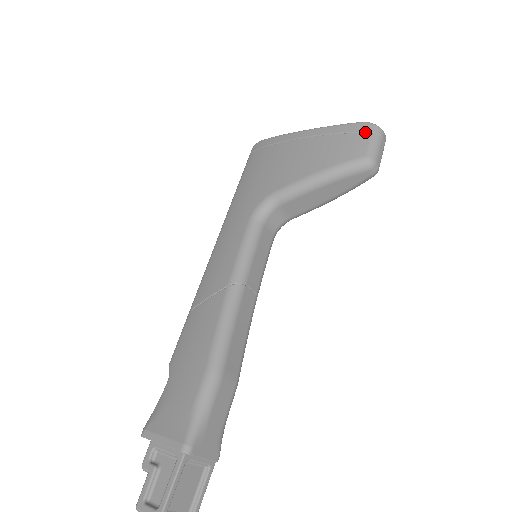
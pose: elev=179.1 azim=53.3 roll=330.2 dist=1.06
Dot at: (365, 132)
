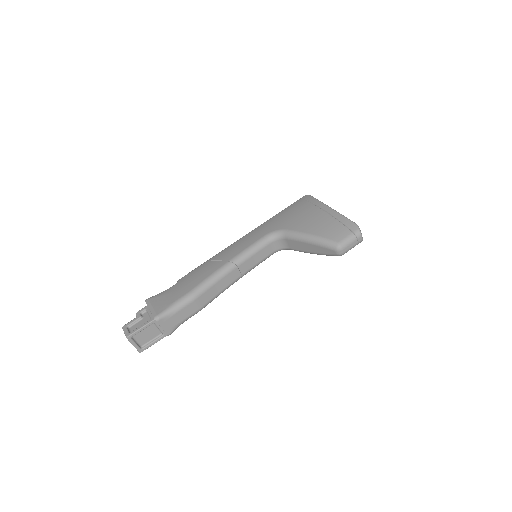
Dot at: (351, 230)
